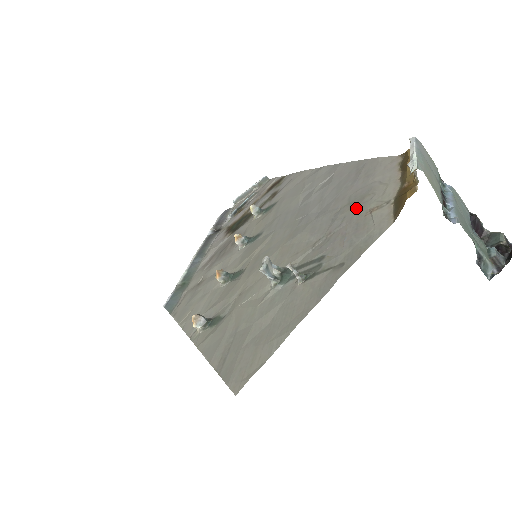
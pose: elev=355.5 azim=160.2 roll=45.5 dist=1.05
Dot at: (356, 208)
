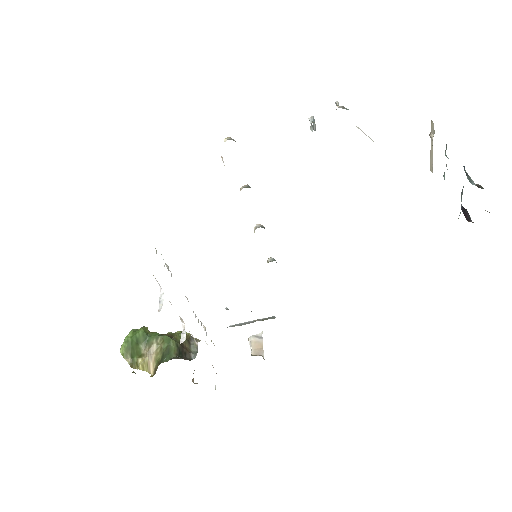
Dot at: occluded
